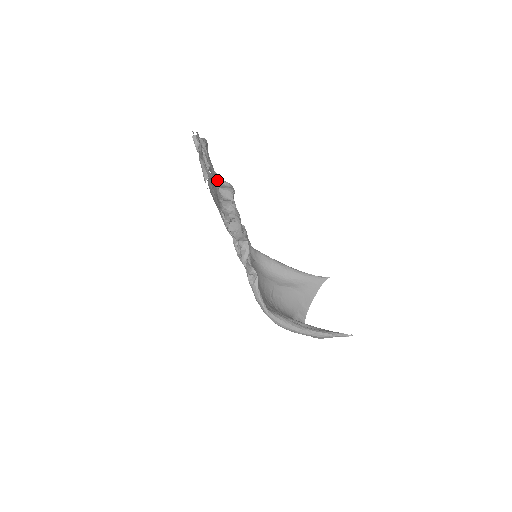
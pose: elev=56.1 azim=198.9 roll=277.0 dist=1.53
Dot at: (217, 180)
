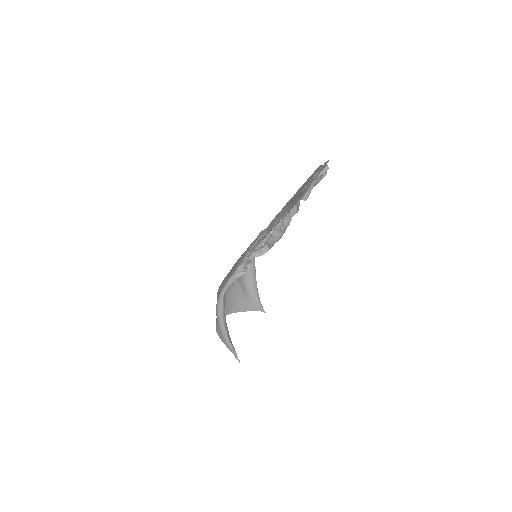
Dot at: occluded
